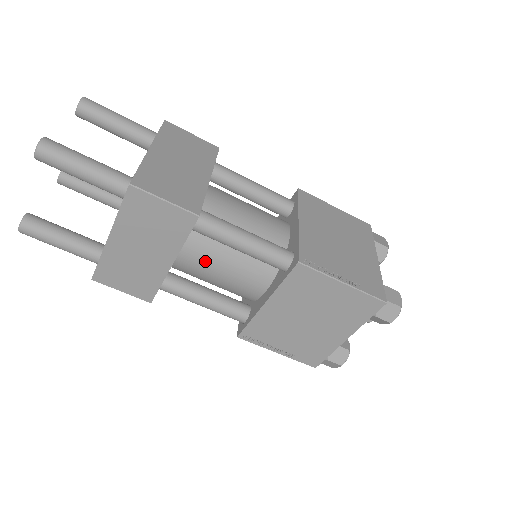
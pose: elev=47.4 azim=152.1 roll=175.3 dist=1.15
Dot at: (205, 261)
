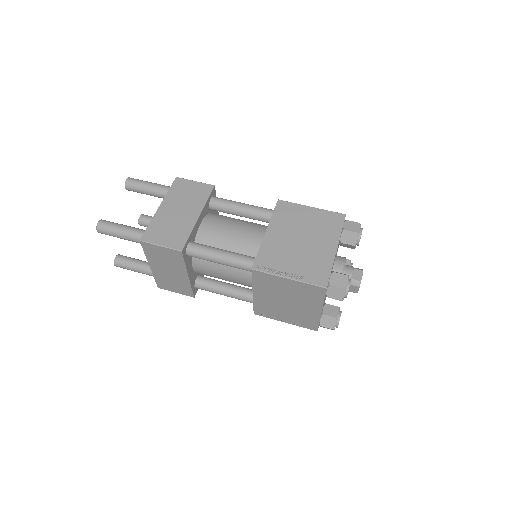
Dot at: (210, 270)
